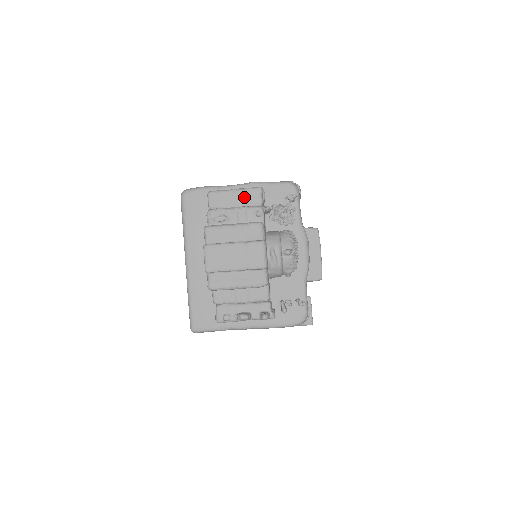
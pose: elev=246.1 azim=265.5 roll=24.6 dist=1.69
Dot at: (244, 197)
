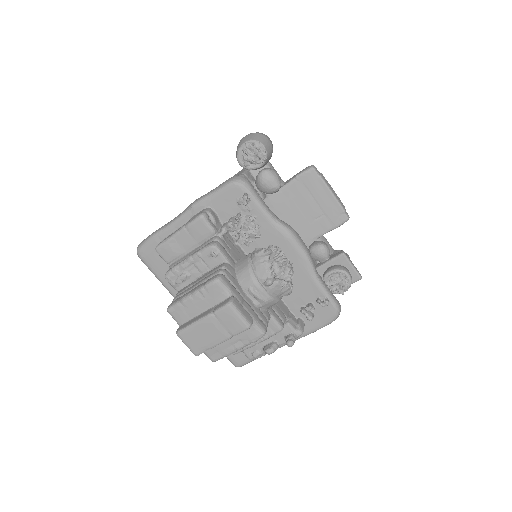
Dot at: (192, 235)
